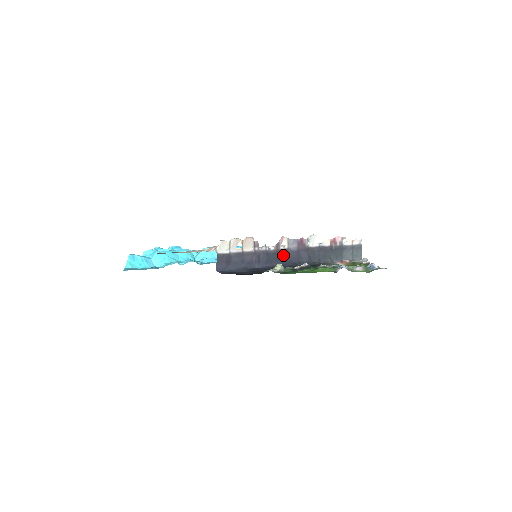
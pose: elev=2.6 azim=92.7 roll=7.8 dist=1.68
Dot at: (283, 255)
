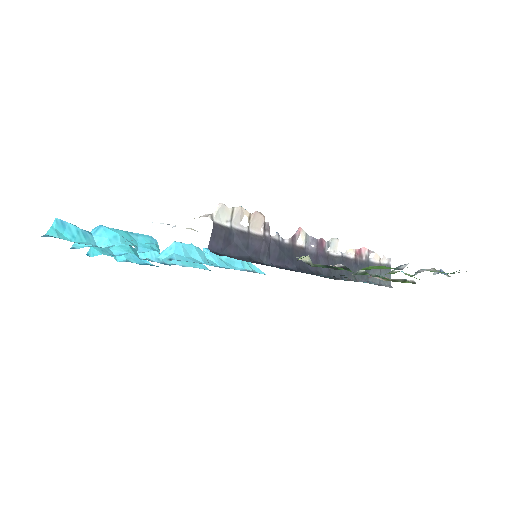
Dot at: (299, 255)
